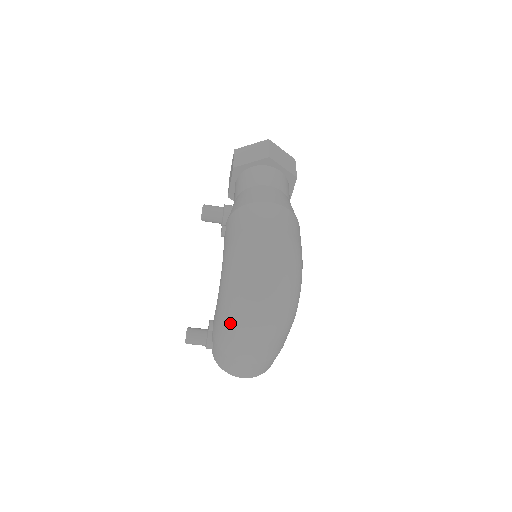
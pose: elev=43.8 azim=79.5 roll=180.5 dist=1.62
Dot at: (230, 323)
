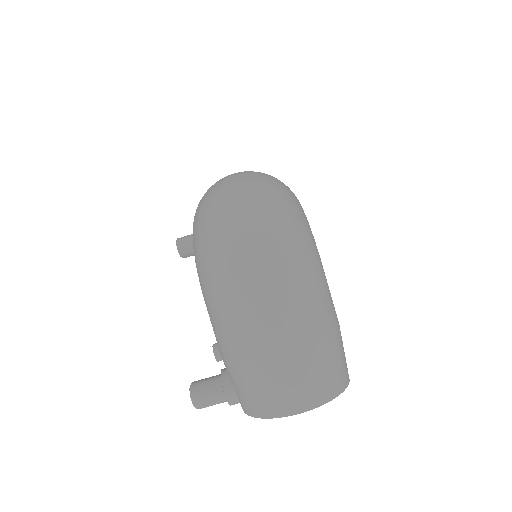
Dot at: (213, 280)
